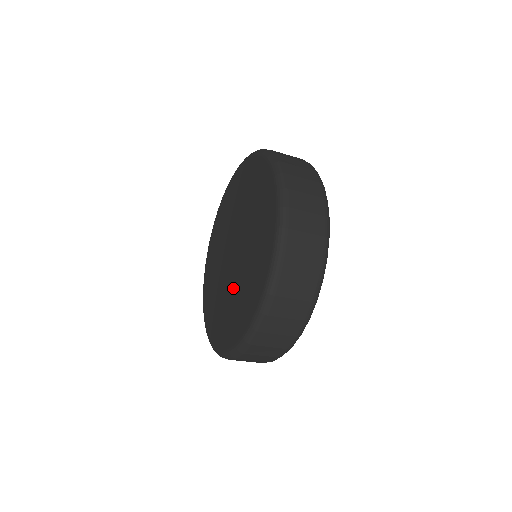
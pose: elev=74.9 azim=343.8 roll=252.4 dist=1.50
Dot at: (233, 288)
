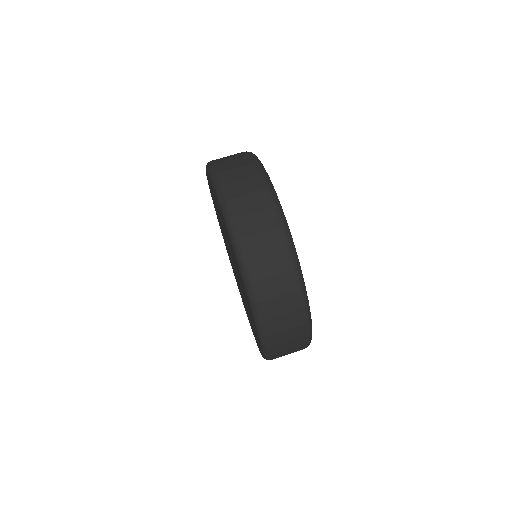
Dot at: (235, 265)
